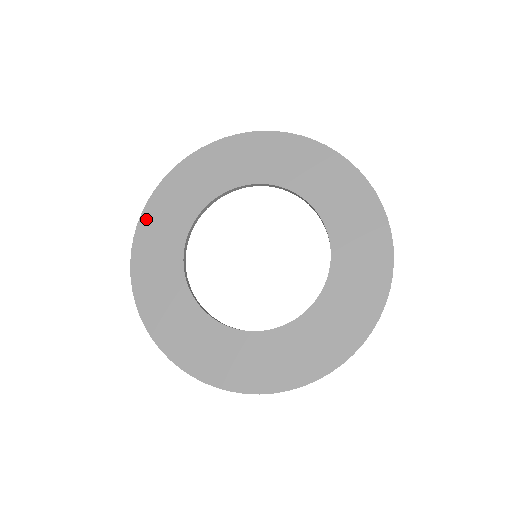
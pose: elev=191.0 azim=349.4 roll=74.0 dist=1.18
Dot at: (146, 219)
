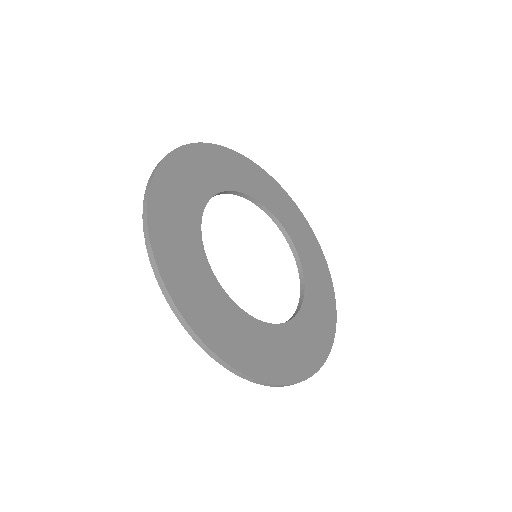
Dot at: (159, 185)
